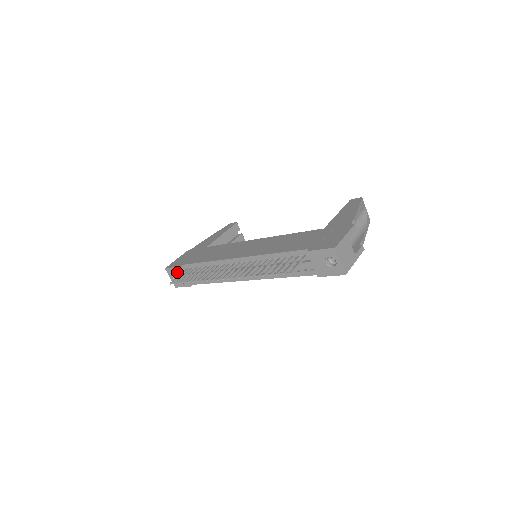
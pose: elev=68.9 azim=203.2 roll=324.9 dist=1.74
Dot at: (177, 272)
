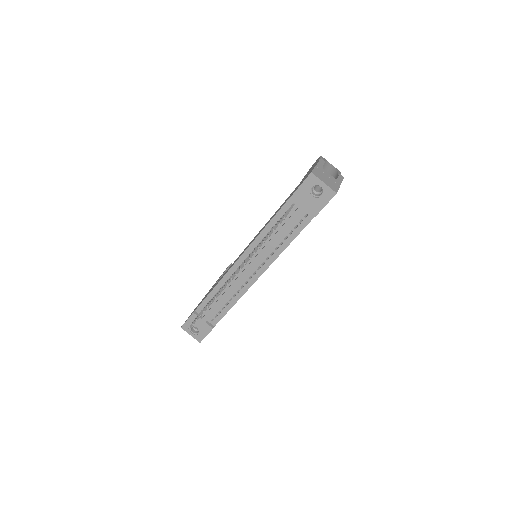
Dot at: occluded
